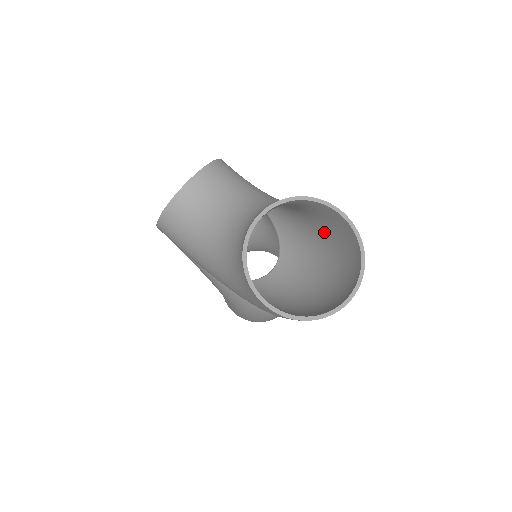
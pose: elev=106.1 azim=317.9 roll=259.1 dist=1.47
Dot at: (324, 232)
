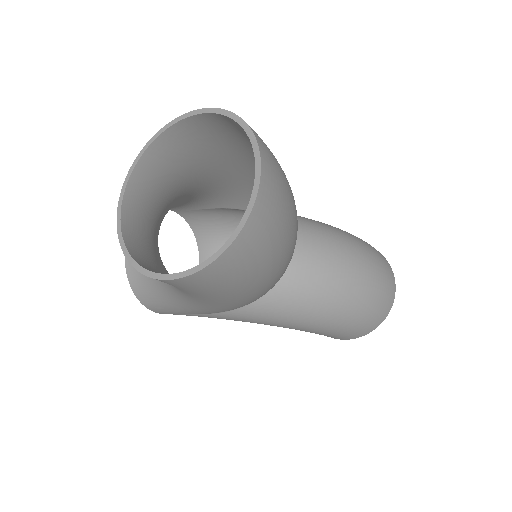
Dot at: (245, 158)
